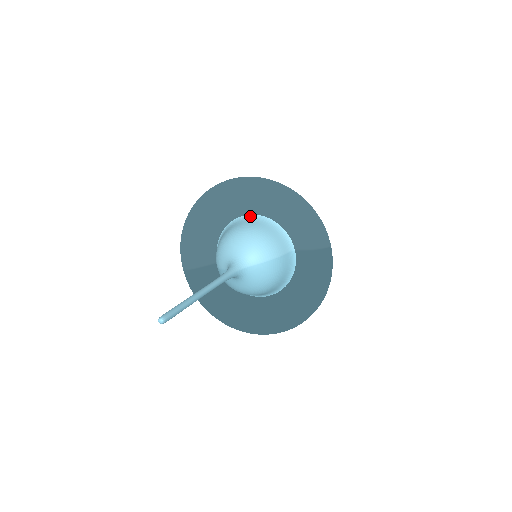
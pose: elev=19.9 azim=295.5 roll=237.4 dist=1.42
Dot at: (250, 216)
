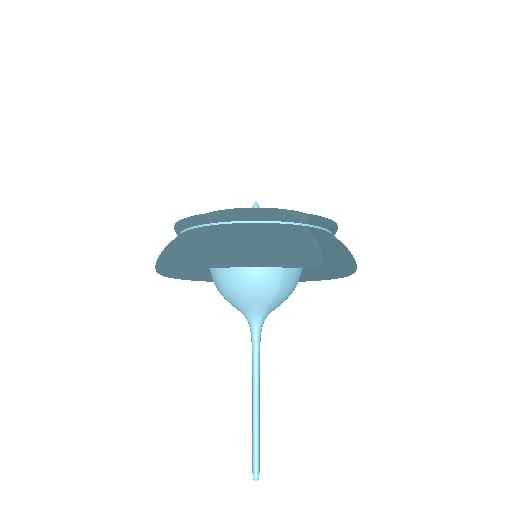
Dot at: occluded
